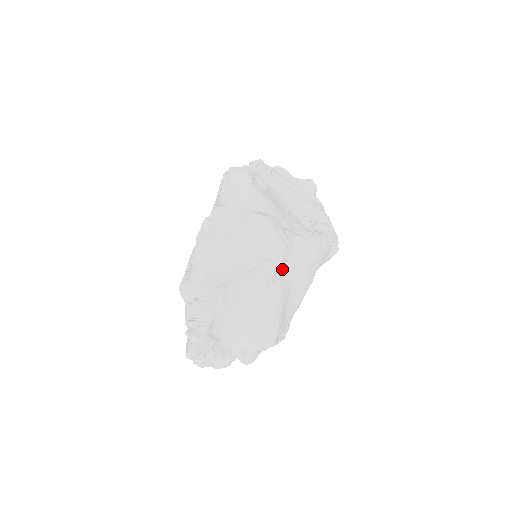
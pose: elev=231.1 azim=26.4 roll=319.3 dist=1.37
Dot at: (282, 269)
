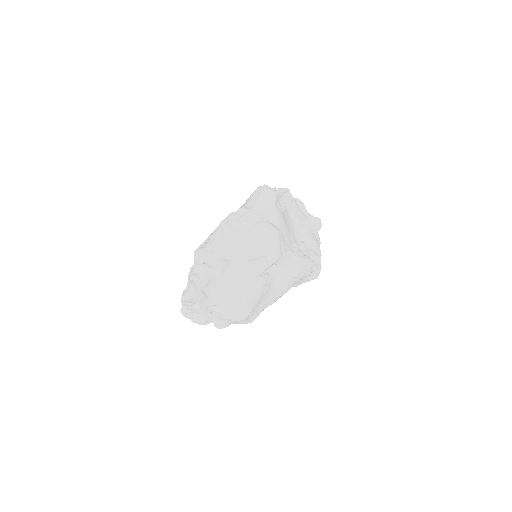
Dot at: (271, 270)
